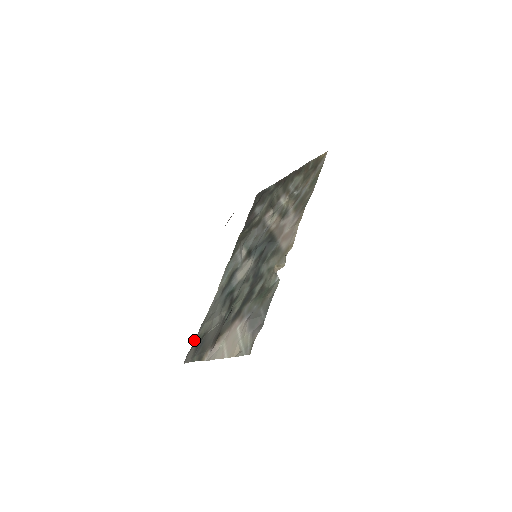
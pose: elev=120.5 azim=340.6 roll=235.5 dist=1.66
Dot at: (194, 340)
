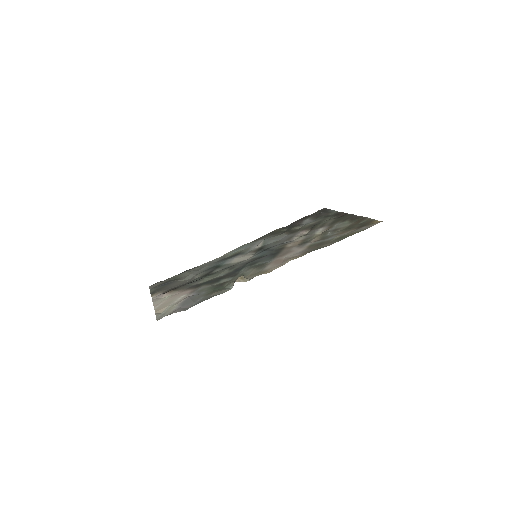
Dot at: (171, 277)
